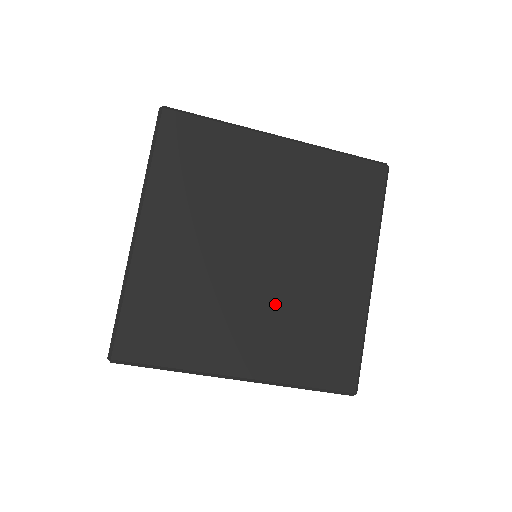
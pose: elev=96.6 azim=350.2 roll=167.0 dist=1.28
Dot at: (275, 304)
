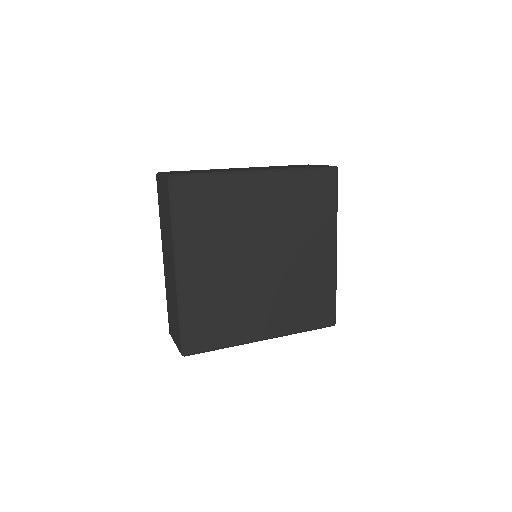
Dot at: (277, 289)
